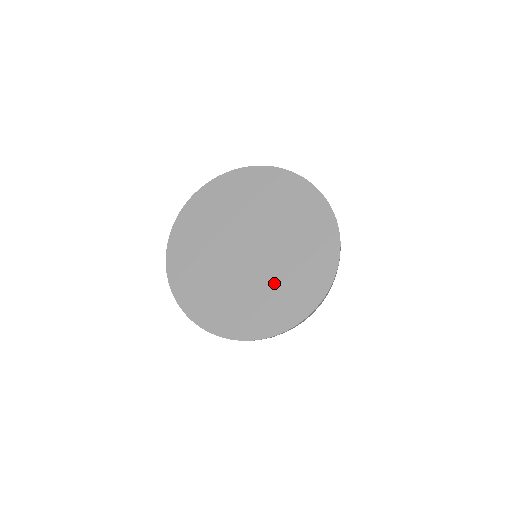
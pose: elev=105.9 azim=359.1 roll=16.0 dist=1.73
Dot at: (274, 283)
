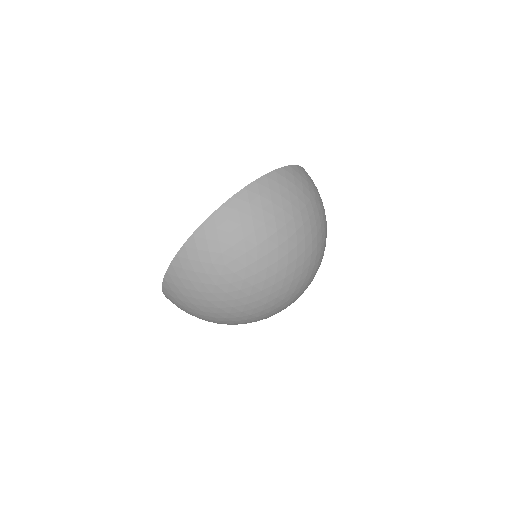
Dot at: occluded
